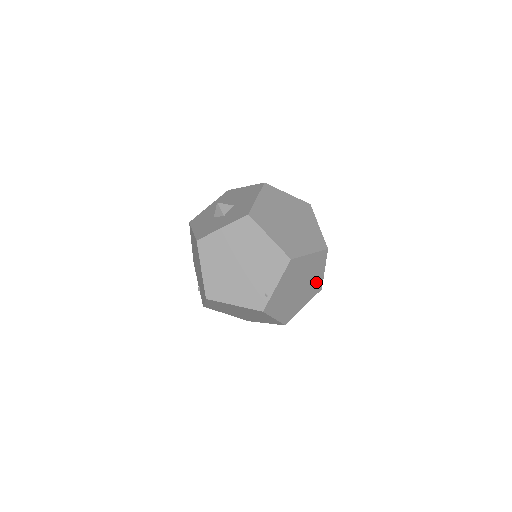
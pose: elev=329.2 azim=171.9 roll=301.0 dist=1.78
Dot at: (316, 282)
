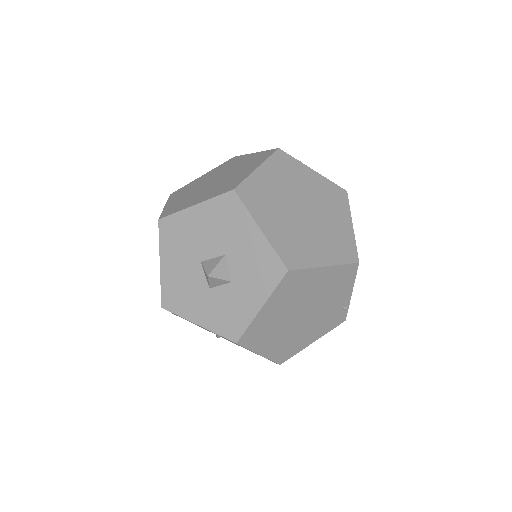
Dot at: occluded
